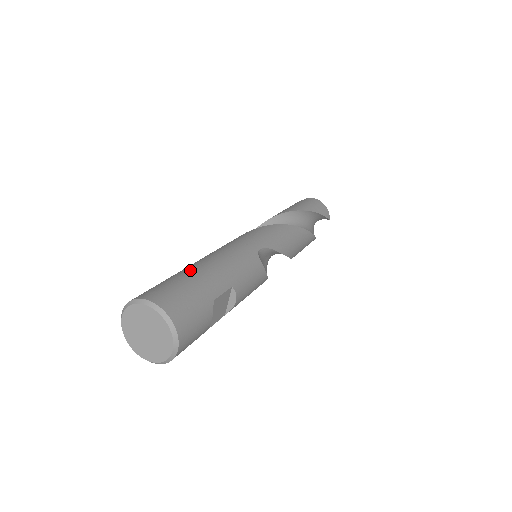
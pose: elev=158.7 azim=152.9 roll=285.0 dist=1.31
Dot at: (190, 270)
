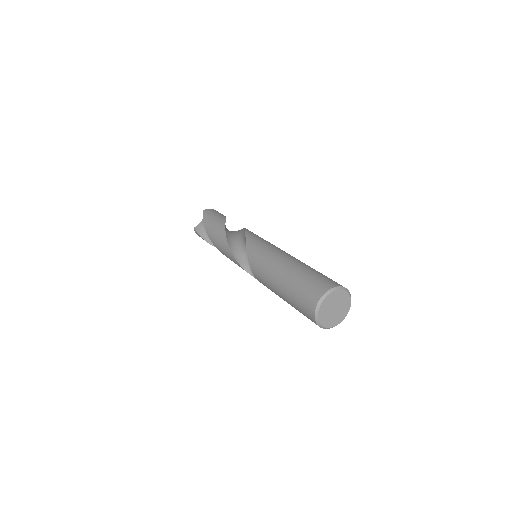
Dot at: (300, 269)
